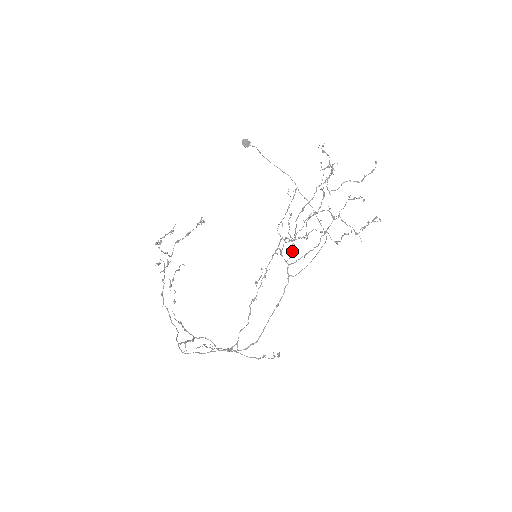
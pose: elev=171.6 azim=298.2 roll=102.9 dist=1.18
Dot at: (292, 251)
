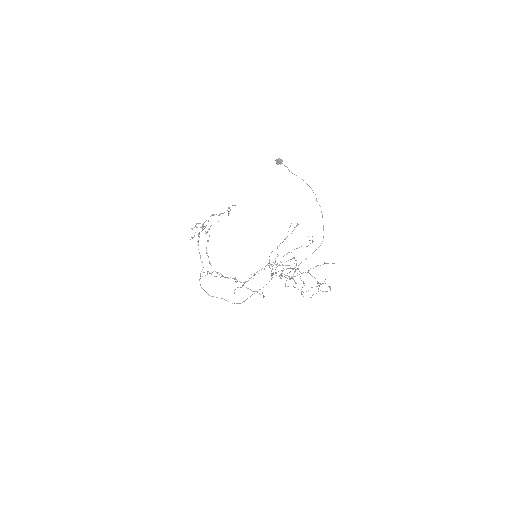
Dot at: occluded
